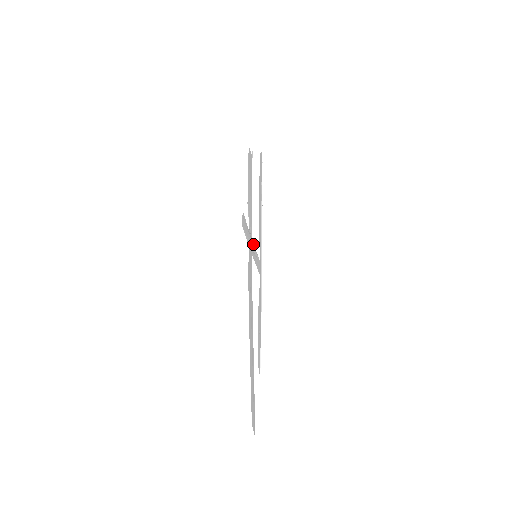
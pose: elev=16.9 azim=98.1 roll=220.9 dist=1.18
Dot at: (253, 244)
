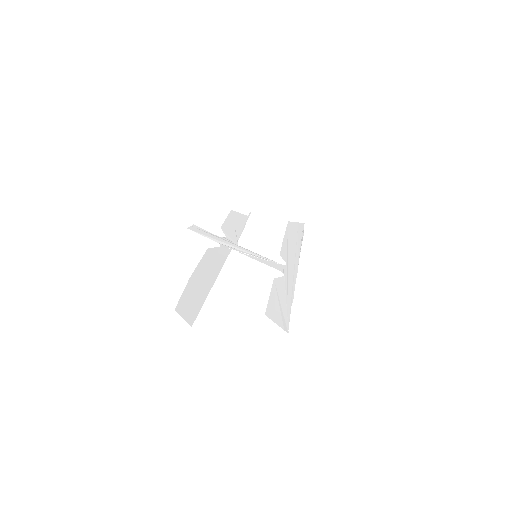
Dot at: (243, 248)
